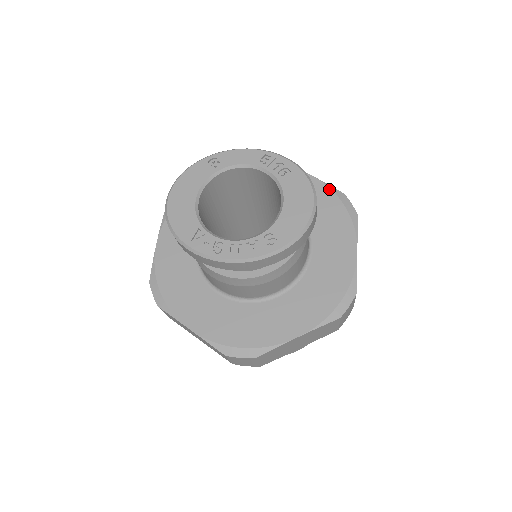
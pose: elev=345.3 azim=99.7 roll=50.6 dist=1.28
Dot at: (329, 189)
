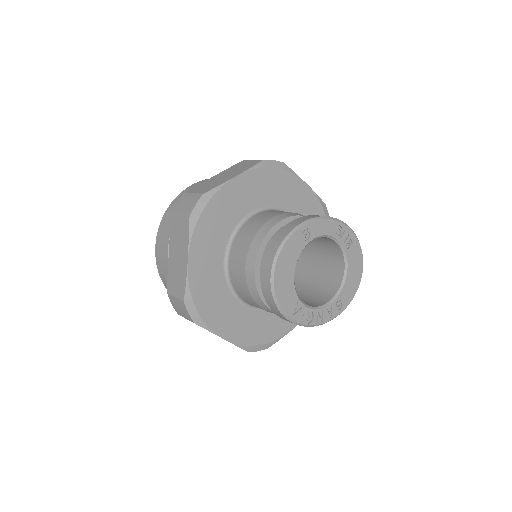
Dot at: (319, 201)
